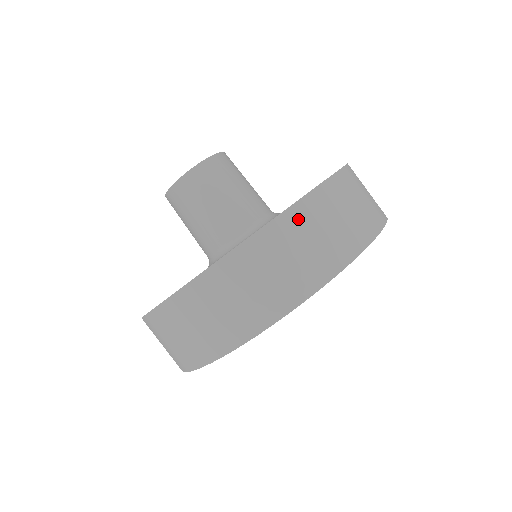
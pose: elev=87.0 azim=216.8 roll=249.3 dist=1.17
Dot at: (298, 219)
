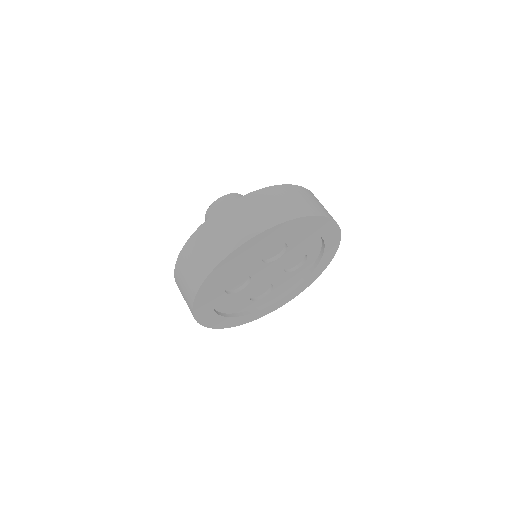
Dot at: (265, 194)
